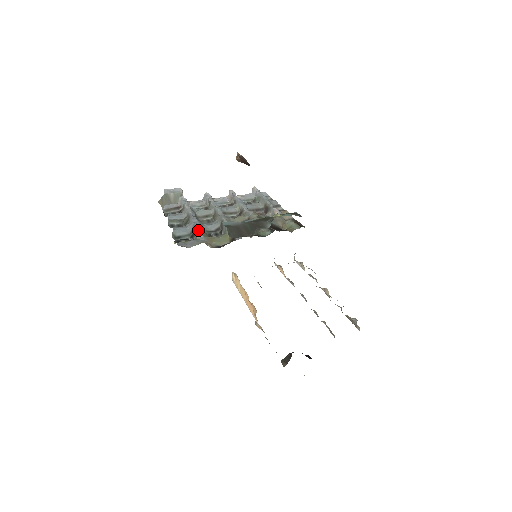
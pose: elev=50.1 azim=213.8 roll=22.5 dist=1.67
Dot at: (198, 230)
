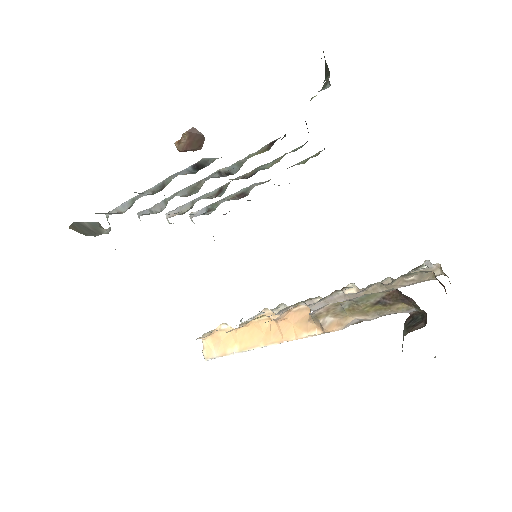
Dot at: (207, 158)
